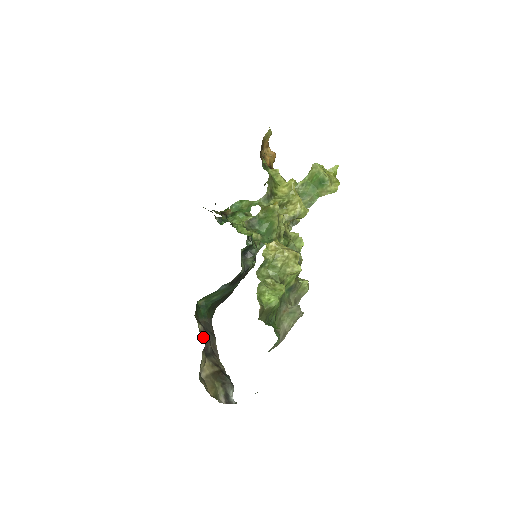
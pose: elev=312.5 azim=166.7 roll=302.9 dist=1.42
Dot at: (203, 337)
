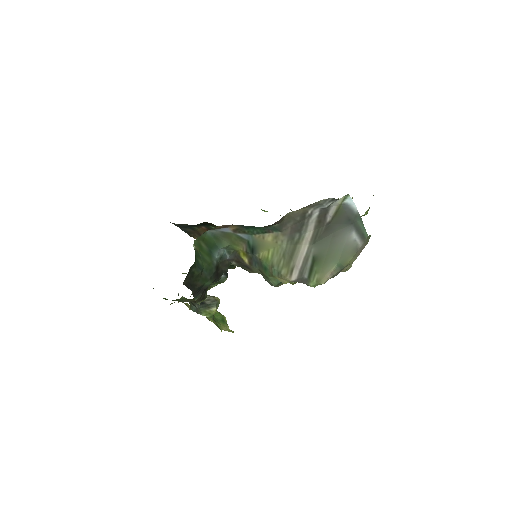
Dot at: occluded
